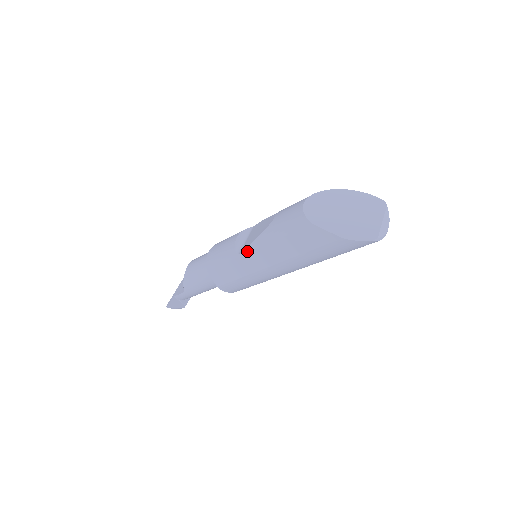
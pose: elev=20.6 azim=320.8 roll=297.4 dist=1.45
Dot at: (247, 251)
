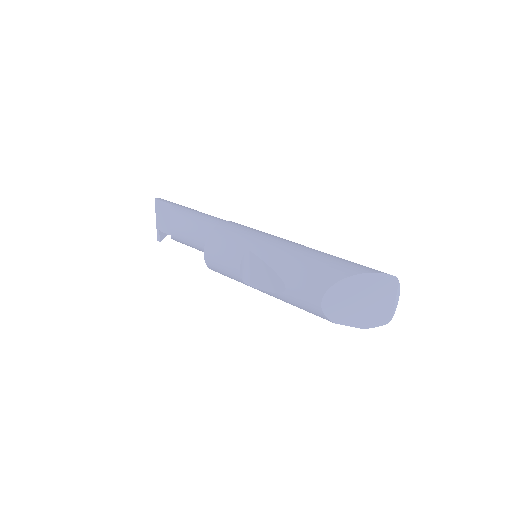
Dot at: occluded
